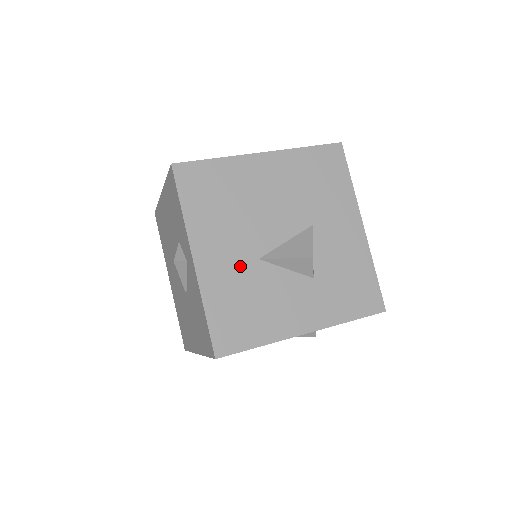
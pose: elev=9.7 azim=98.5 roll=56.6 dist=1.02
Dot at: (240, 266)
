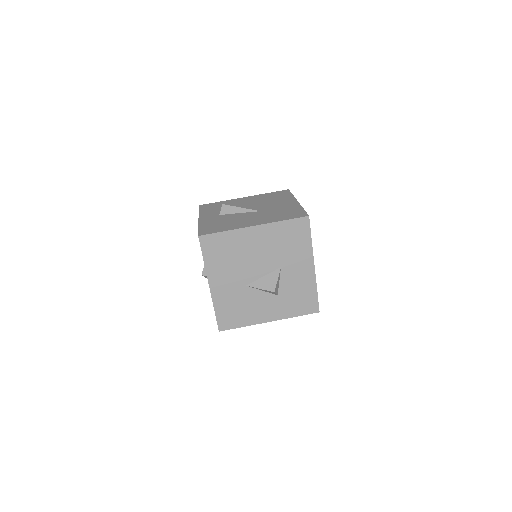
Dot at: (235, 289)
